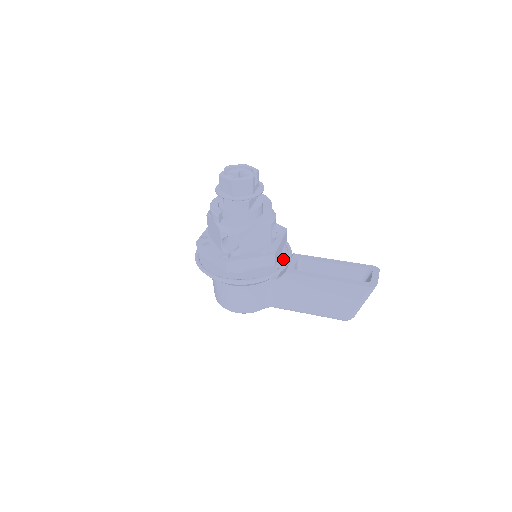
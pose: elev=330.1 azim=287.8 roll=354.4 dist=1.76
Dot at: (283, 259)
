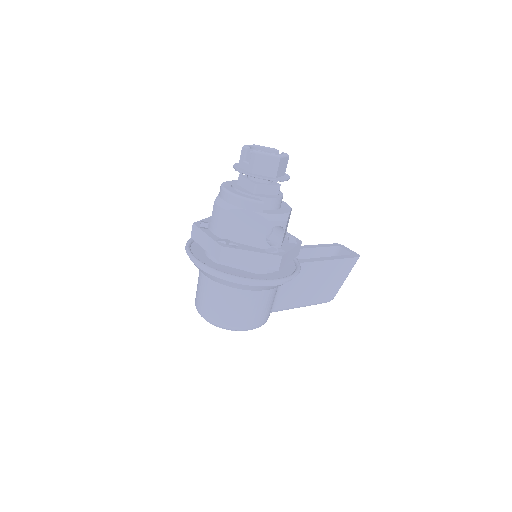
Dot at: occluded
